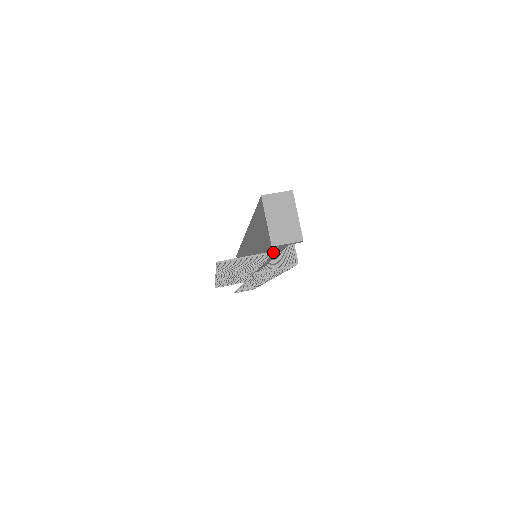
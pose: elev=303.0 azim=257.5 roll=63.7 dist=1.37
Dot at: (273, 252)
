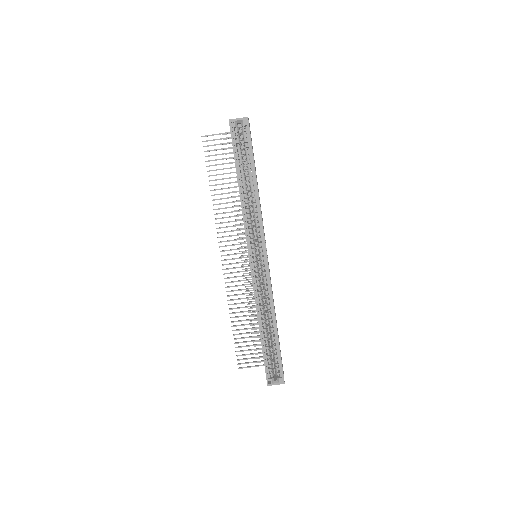
Dot at: occluded
